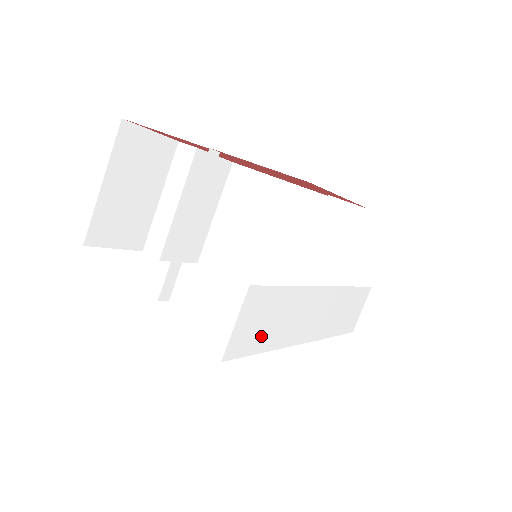
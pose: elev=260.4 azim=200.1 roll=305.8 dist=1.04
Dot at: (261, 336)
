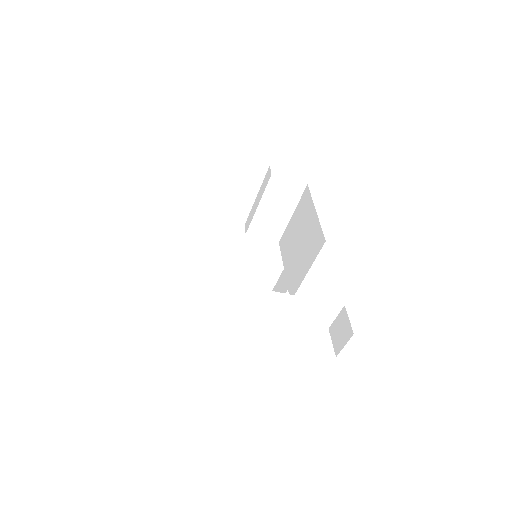
Dot at: (207, 299)
